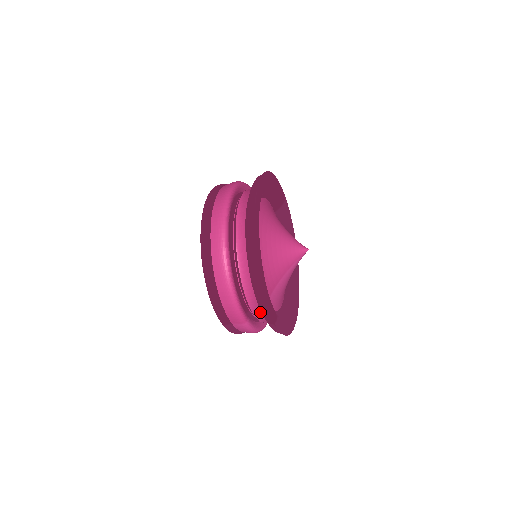
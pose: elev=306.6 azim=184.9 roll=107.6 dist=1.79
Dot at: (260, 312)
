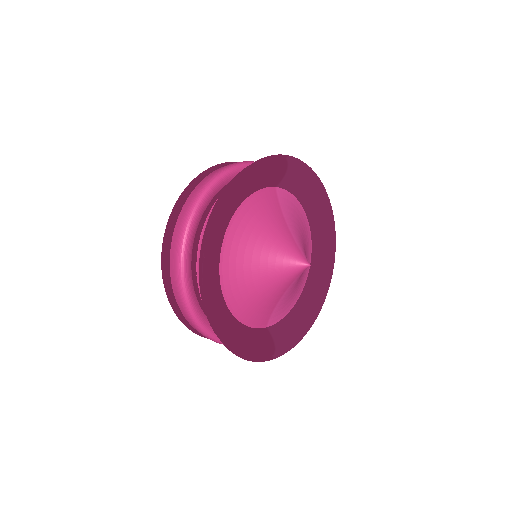
Dot at: occluded
